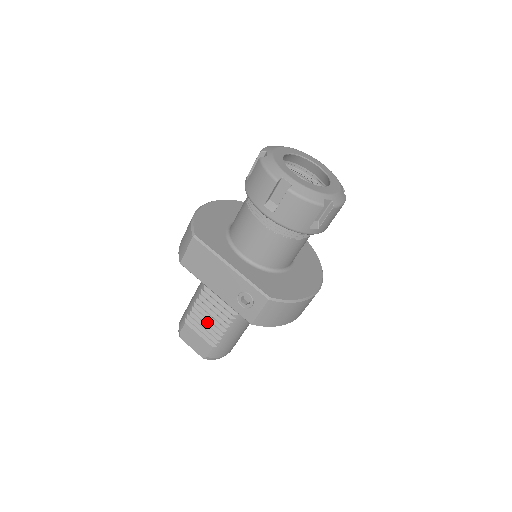
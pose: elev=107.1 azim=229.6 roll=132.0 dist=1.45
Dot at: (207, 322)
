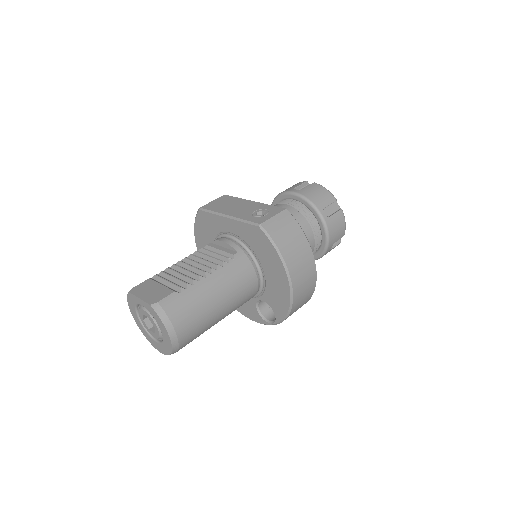
Dot at: (182, 274)
